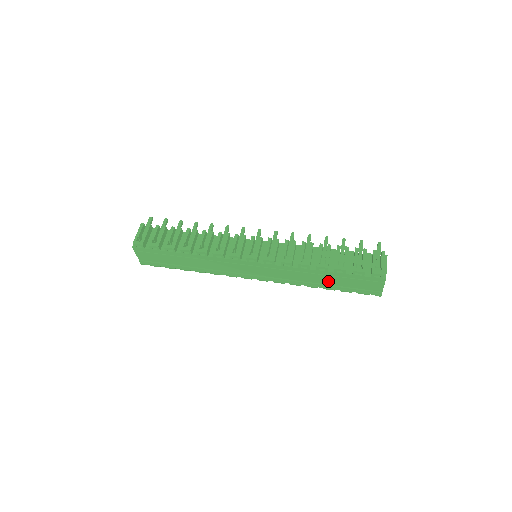
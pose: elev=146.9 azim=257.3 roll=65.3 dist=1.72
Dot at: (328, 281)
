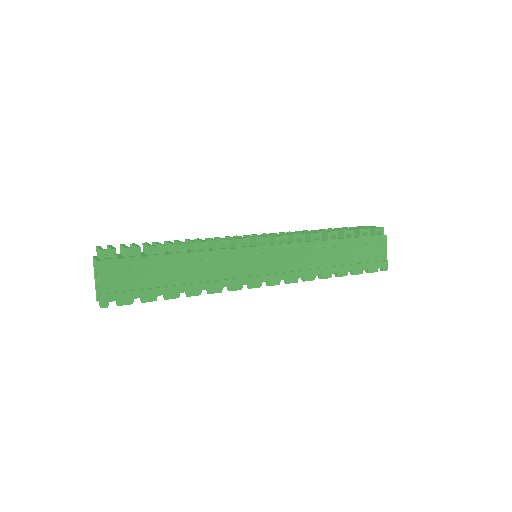
Dot at: (340, 258)
